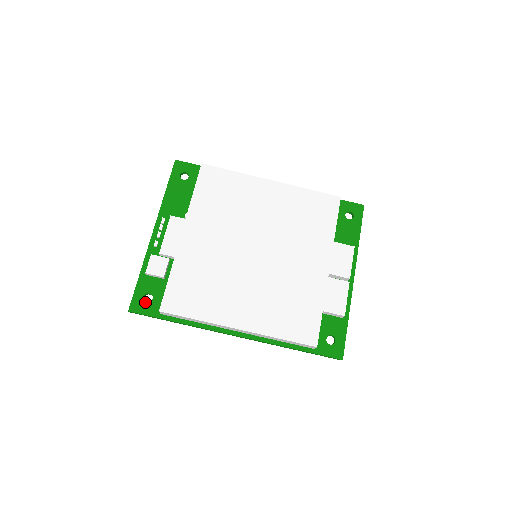
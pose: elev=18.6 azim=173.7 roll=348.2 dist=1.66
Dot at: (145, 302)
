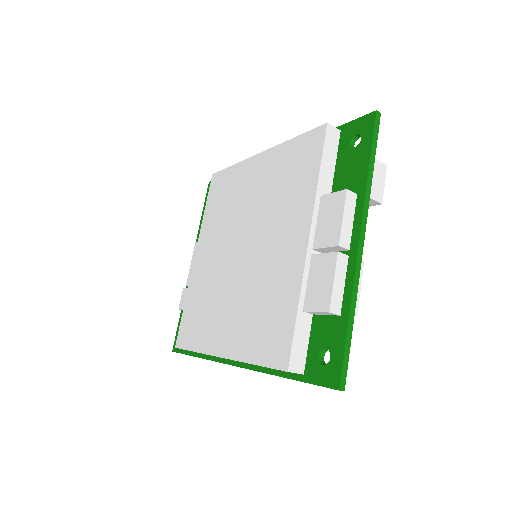
Dot at: occluded
